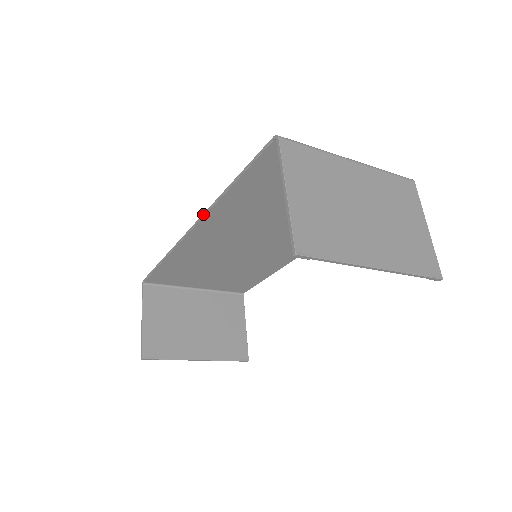
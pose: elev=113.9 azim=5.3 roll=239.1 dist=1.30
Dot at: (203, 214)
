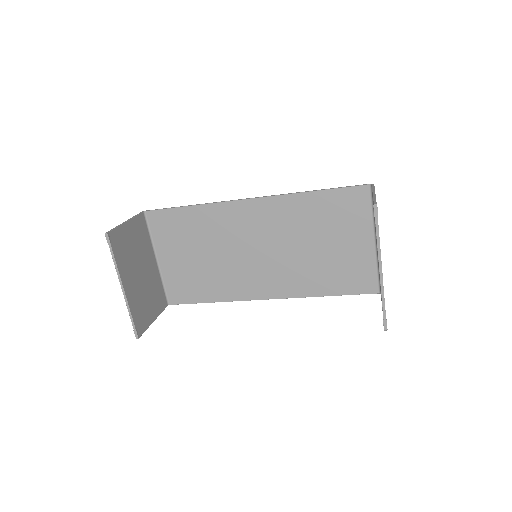
Dot at: (271, 195)
